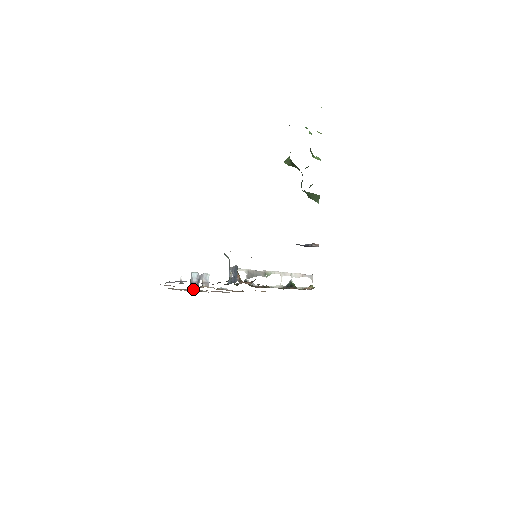
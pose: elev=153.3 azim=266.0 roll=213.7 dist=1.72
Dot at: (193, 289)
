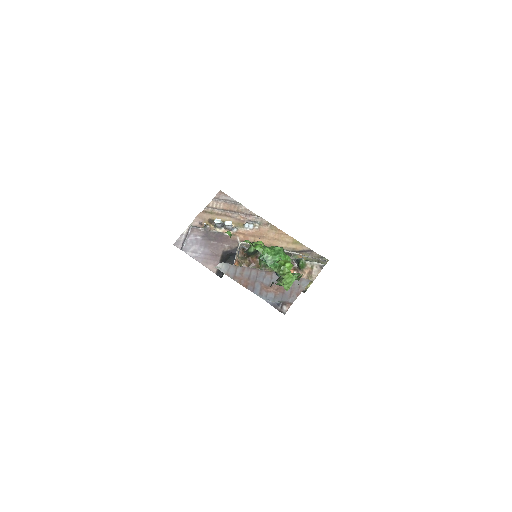
Dot at: (227, 211)
